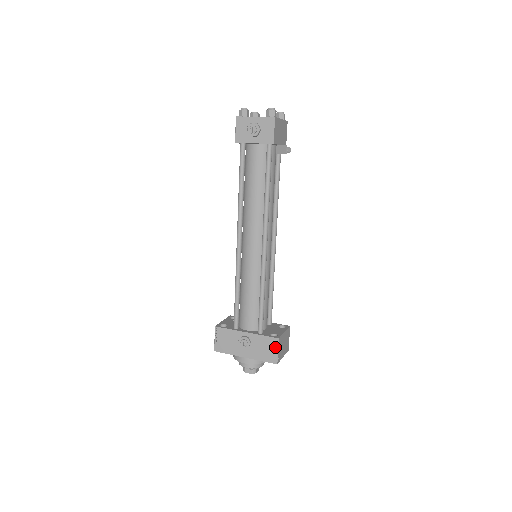
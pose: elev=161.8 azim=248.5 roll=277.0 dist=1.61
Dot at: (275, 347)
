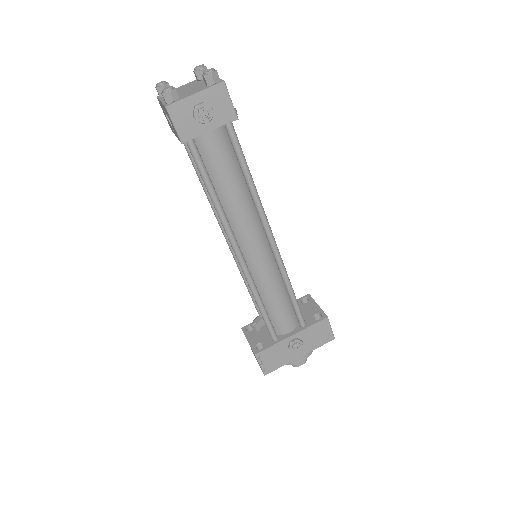
Dot at: (327, 327)
